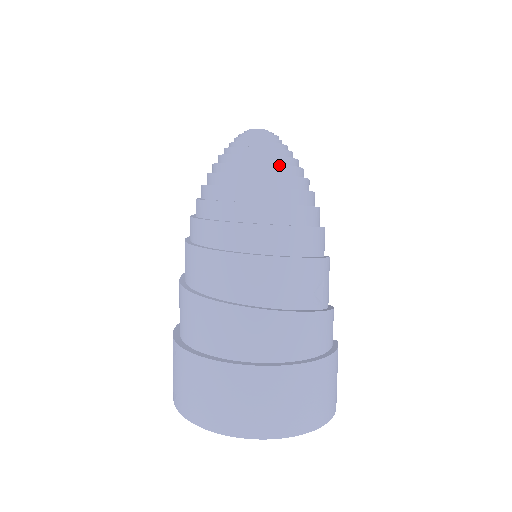
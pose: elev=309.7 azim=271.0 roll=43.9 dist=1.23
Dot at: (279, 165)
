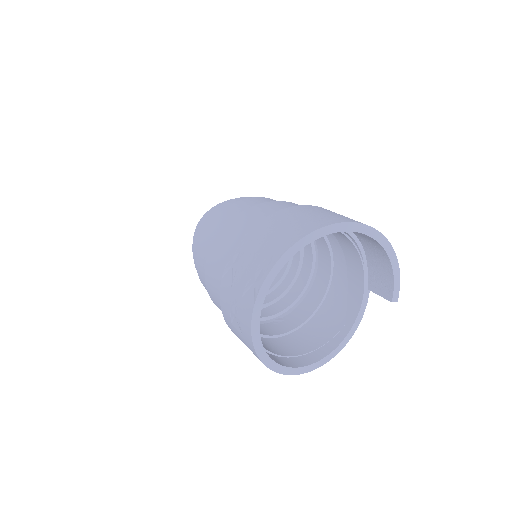
Dot at: occluded
